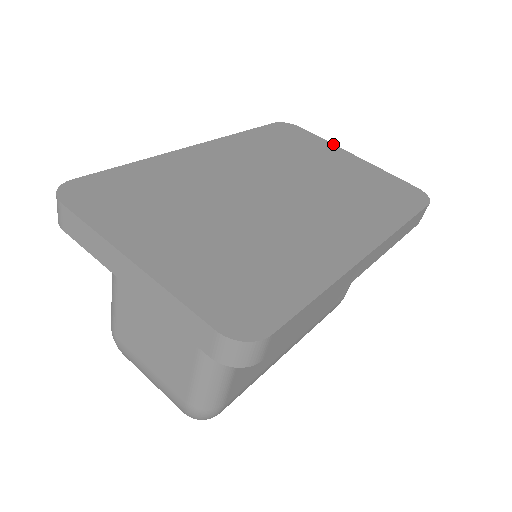
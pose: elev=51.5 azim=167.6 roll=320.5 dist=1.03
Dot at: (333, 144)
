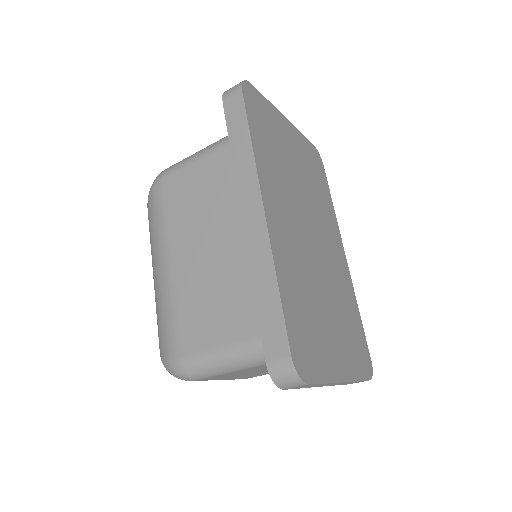
Dot at: (274, 106)
